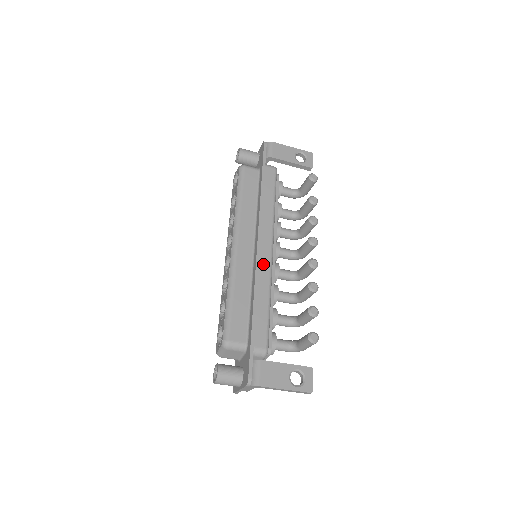
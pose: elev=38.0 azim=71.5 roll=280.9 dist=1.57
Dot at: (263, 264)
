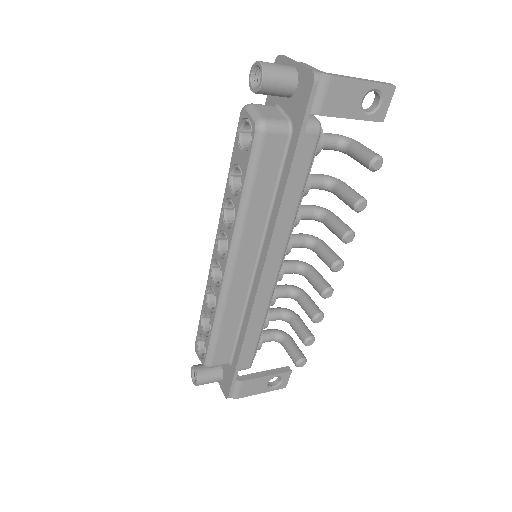
Dot at: (264, 290)
